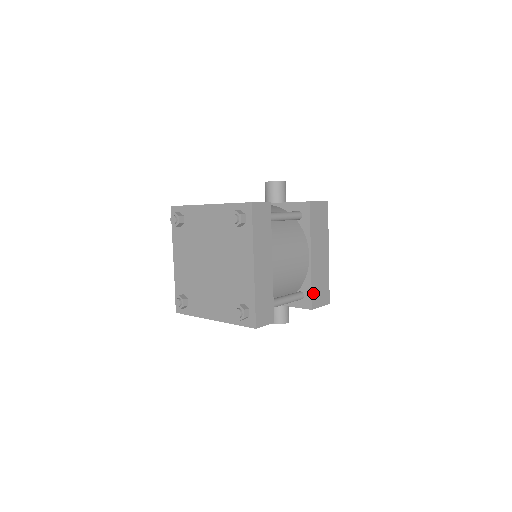
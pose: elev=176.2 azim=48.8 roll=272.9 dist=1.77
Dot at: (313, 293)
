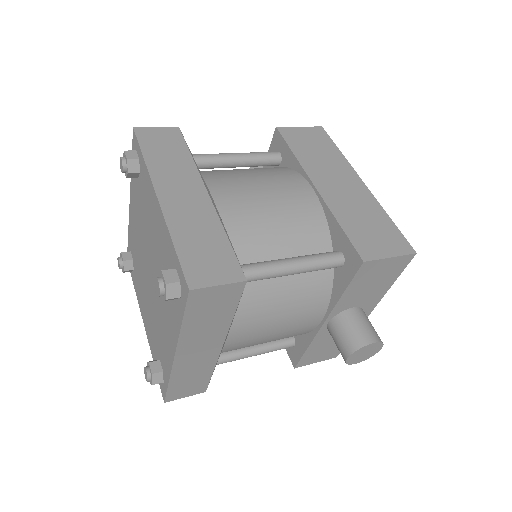
Dot at: (352, 236)
